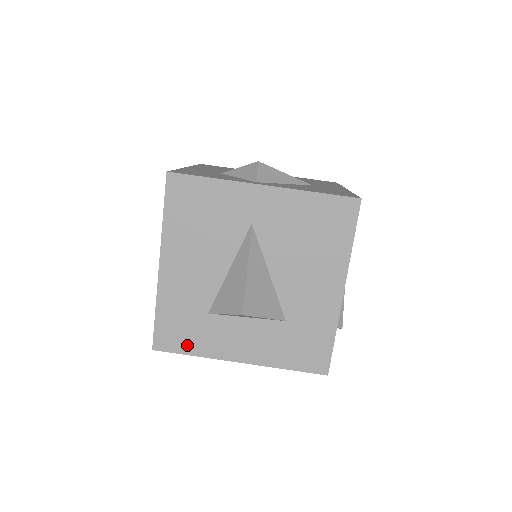
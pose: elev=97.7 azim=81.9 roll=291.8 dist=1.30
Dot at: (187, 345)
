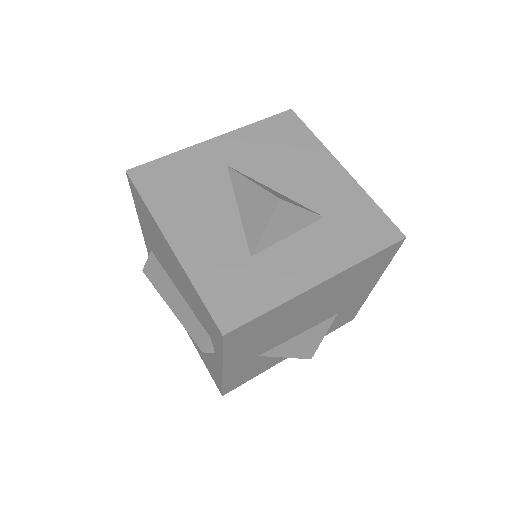
Dot at: (256, 303)
